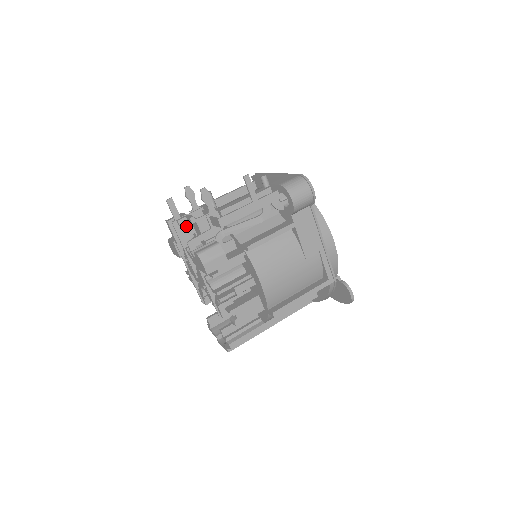
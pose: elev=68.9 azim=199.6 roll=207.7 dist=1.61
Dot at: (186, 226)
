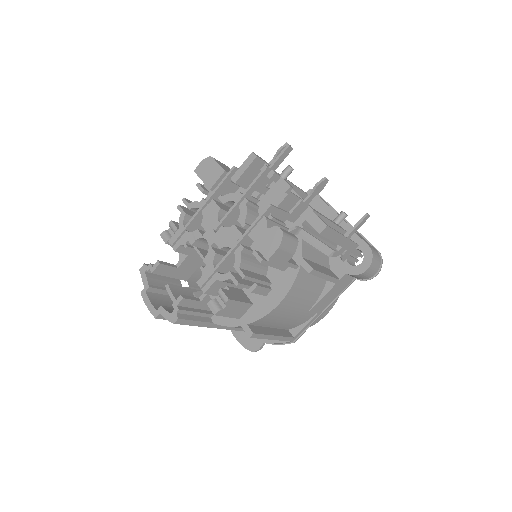
Dot at: (267, 181)
